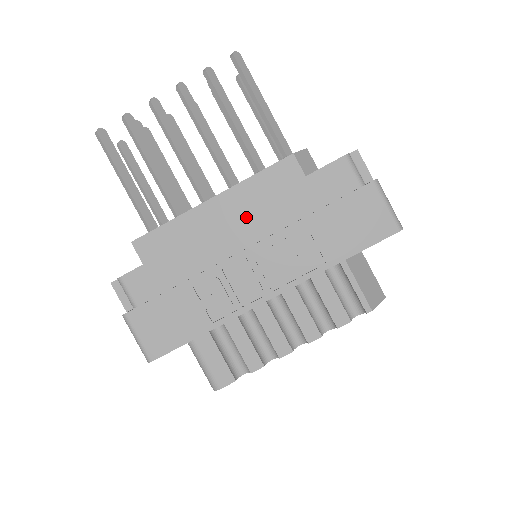
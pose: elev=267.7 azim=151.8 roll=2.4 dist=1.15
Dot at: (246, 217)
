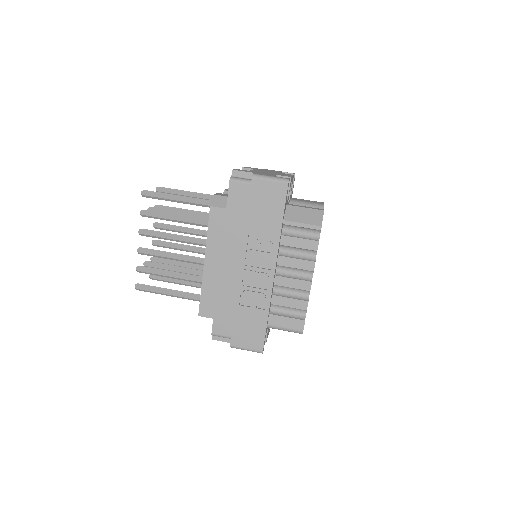
Dot at: (225, 253)
